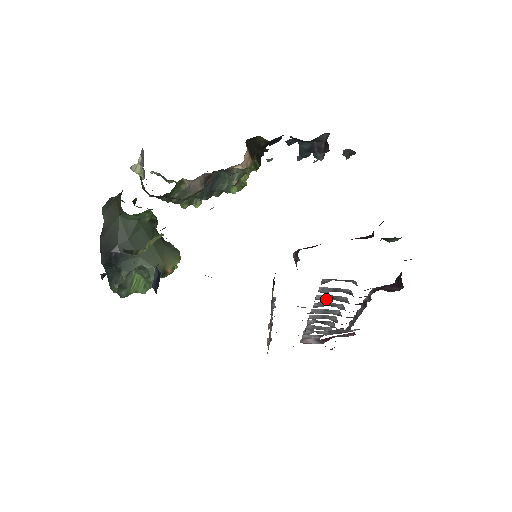
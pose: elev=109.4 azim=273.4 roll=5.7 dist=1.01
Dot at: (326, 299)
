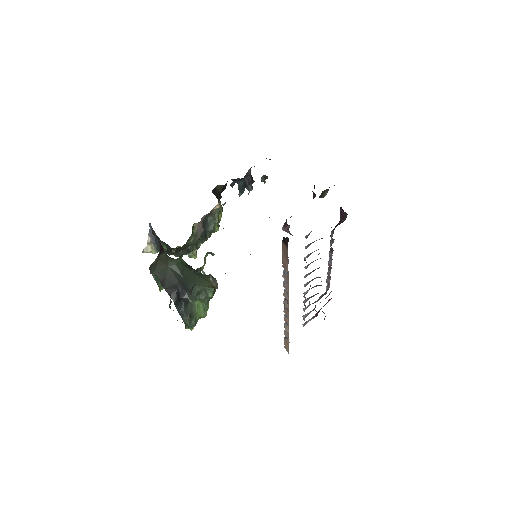
Dot at: occluded
